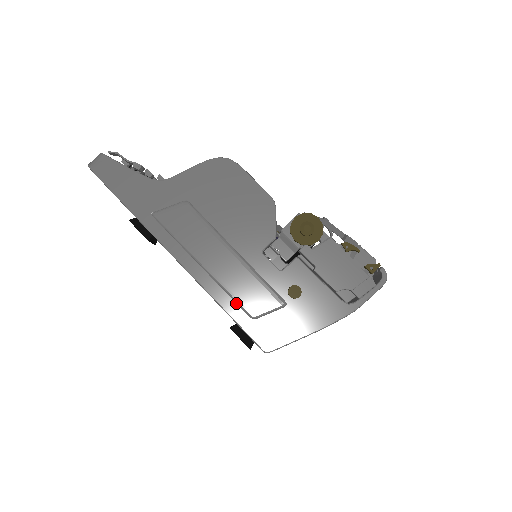
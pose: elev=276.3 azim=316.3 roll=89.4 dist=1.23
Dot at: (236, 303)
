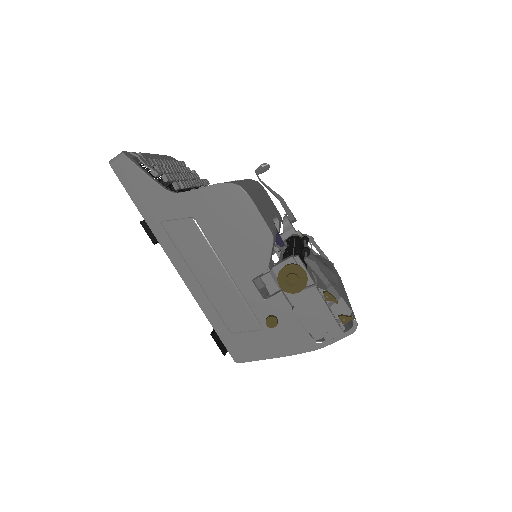
Dot at: (220, 317)
